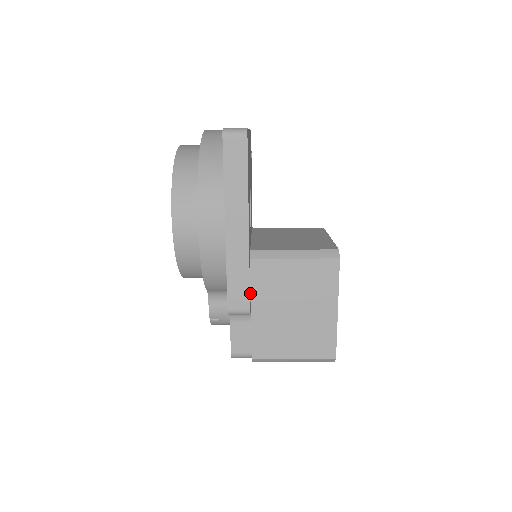
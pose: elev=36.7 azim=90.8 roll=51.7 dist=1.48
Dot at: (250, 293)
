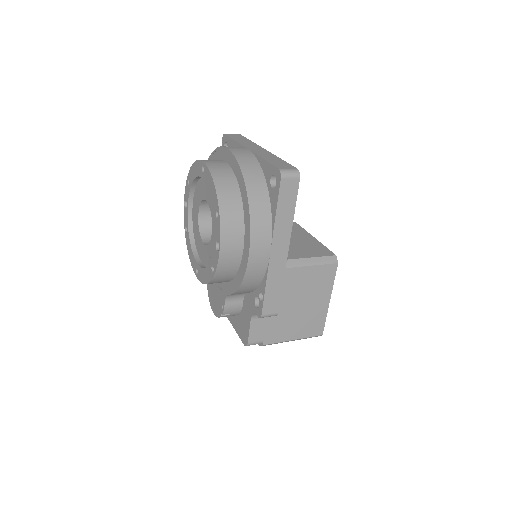
Dot at: occluded
